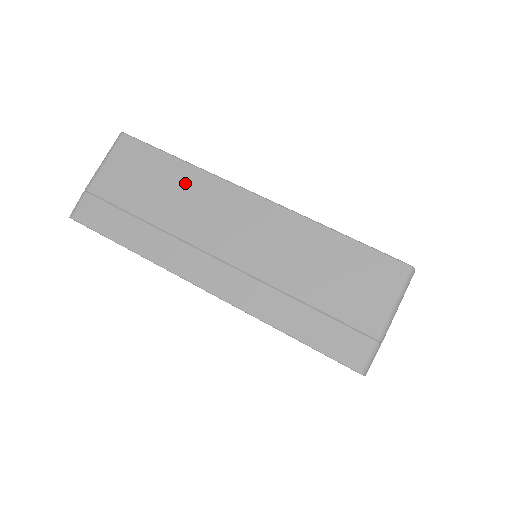
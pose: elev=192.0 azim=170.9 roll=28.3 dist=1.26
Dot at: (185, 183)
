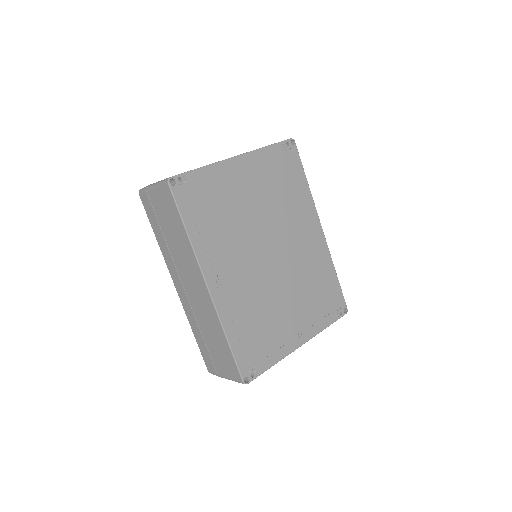
Dot at: (184, 245)
